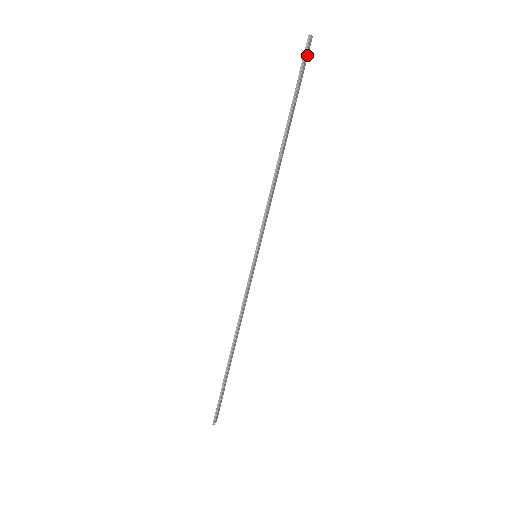
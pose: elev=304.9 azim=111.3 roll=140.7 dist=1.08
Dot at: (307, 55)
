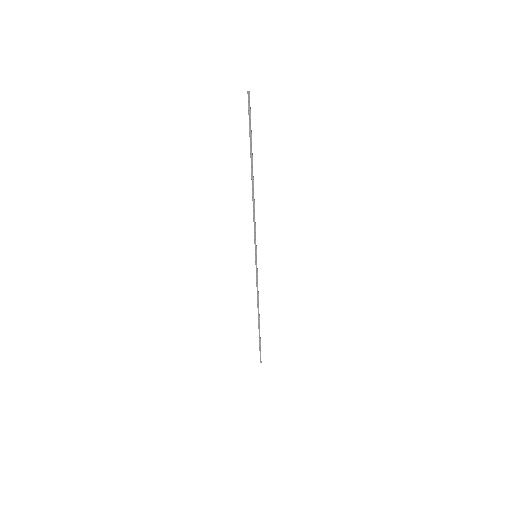
Dot at: (250, 107)
